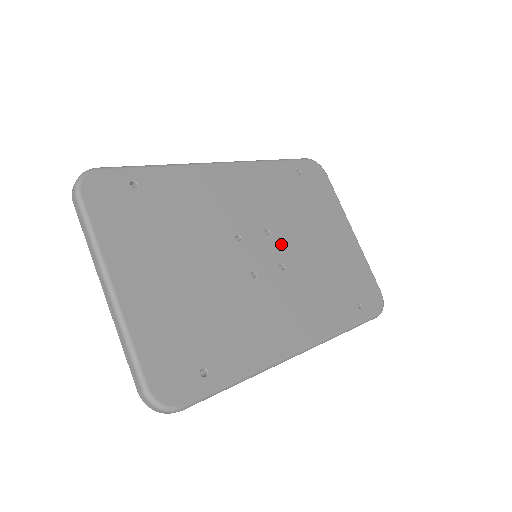
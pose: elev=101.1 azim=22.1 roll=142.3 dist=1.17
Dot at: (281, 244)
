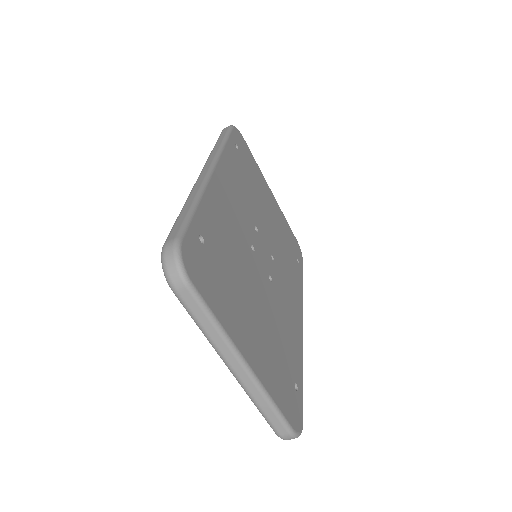
Dot at: (264, 235)
